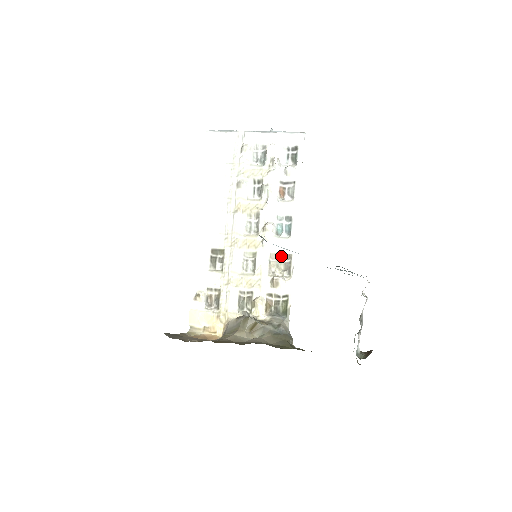
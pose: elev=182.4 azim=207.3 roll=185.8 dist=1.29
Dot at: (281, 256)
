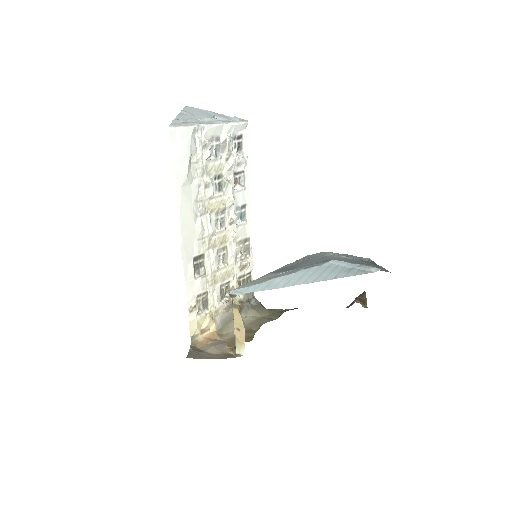
Dot at: (243, 242)
